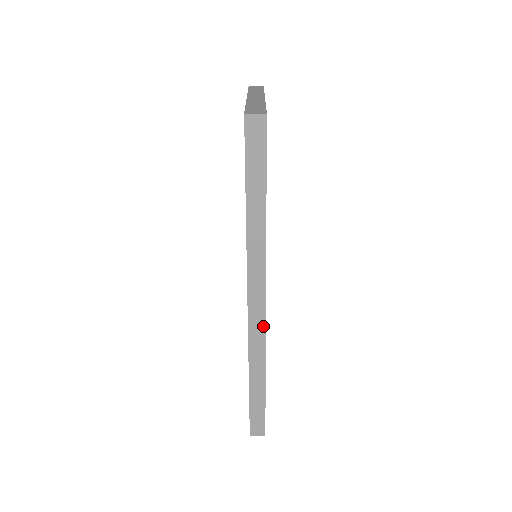
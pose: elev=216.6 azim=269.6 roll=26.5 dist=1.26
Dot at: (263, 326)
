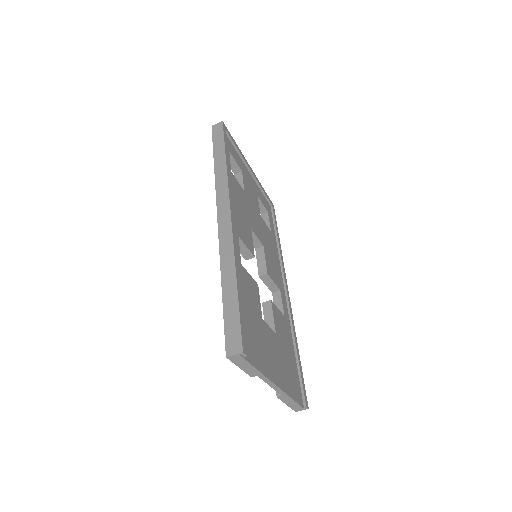
Dot at: (230, 229)
